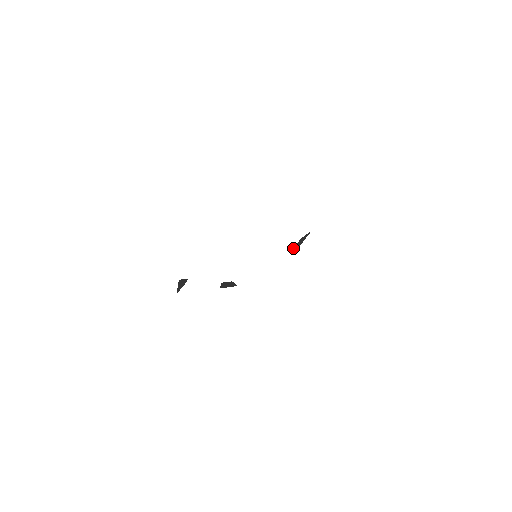
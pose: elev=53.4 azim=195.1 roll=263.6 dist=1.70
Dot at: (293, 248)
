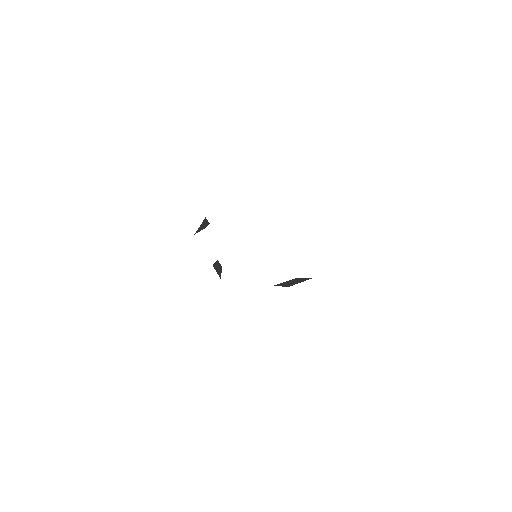
Dot at: (280, 284)
